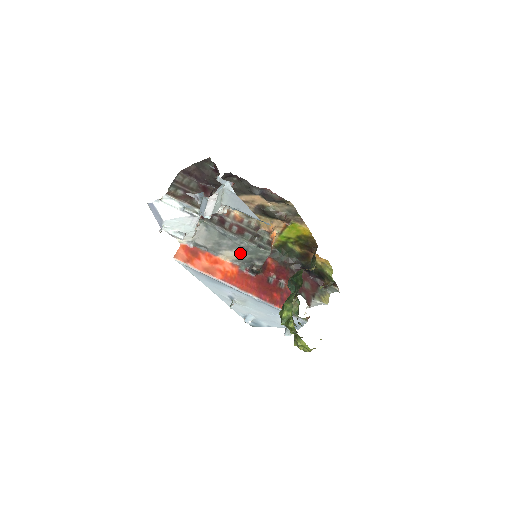
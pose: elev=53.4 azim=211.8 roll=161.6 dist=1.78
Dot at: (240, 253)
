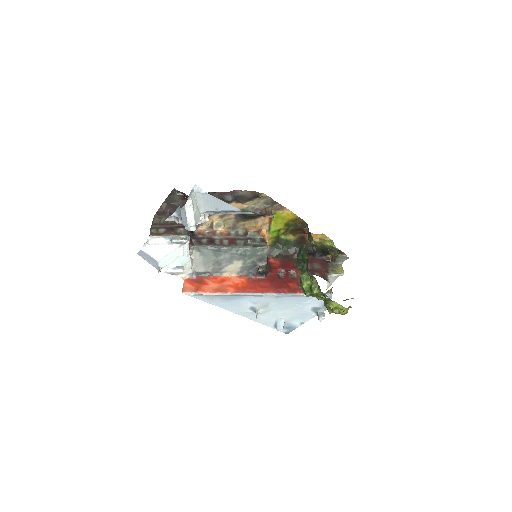
Dot at: (241, 262)
